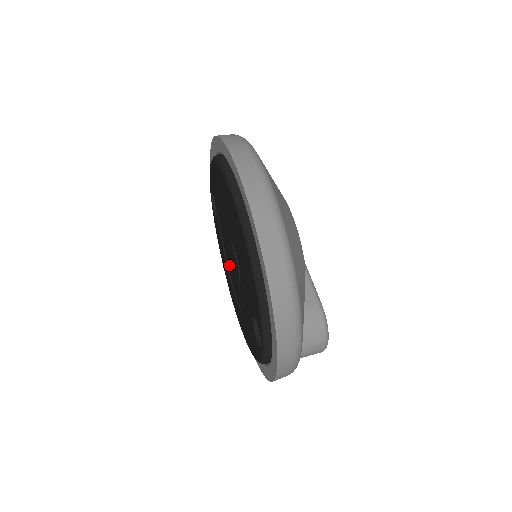
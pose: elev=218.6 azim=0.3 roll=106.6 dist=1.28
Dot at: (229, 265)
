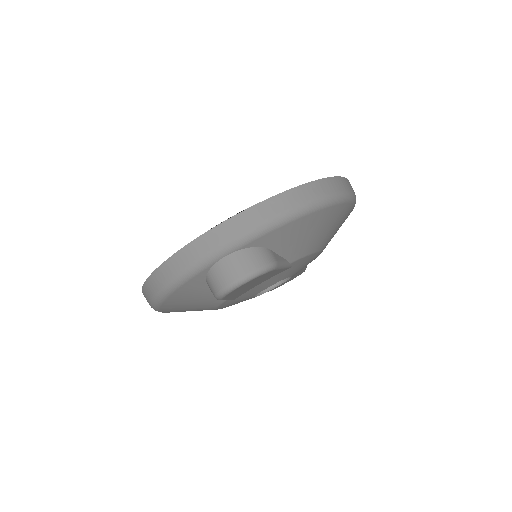
Dot at: occluded
